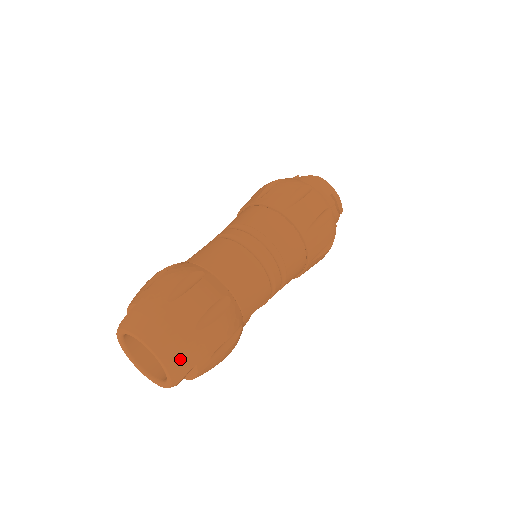
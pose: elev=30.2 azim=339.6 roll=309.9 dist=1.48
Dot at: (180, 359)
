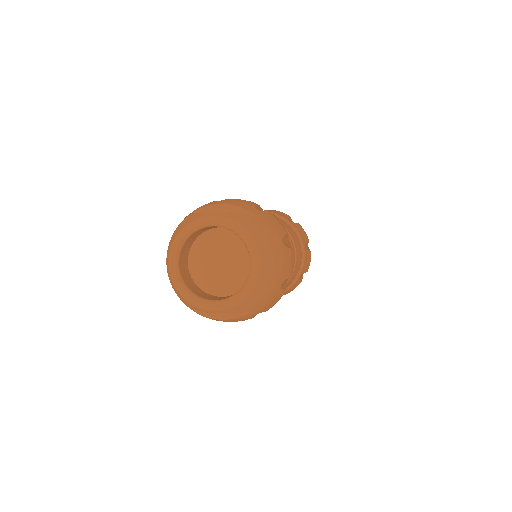
Dot at: (259, 297)
